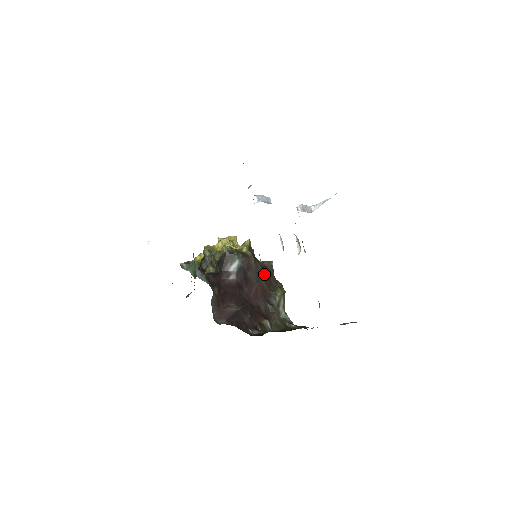
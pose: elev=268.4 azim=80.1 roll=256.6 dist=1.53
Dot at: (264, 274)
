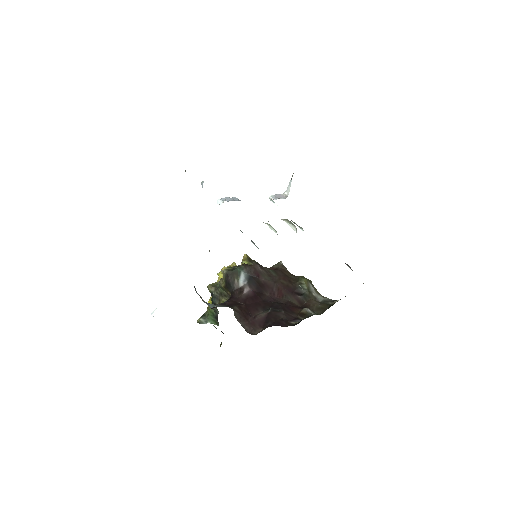
Dot at: (278, 274)
